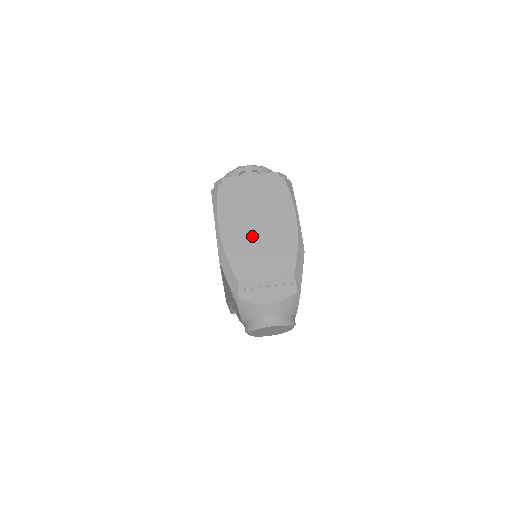
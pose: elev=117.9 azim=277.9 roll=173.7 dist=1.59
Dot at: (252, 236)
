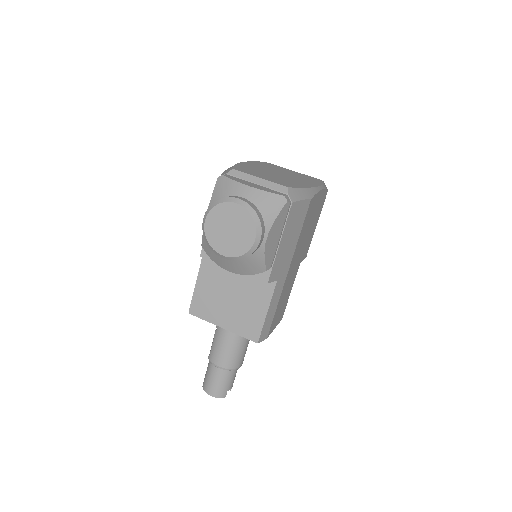
Dot at: (269, 172)
